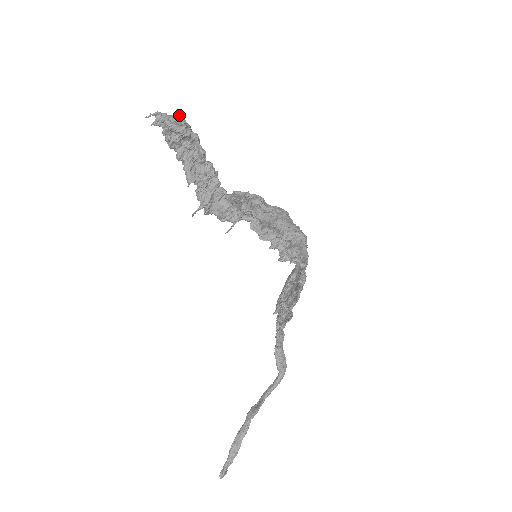
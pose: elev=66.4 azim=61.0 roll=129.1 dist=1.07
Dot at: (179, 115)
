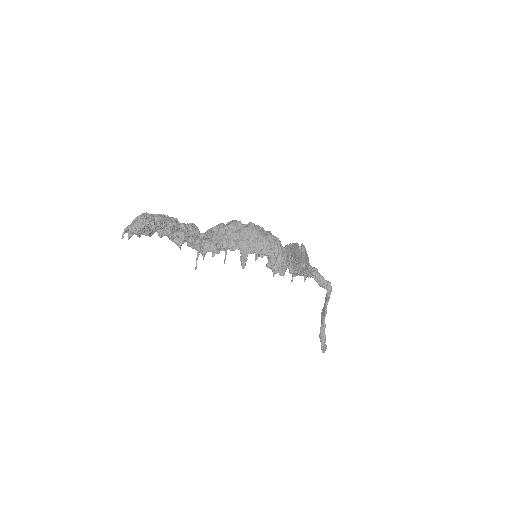
Dot at: (138, 220)
